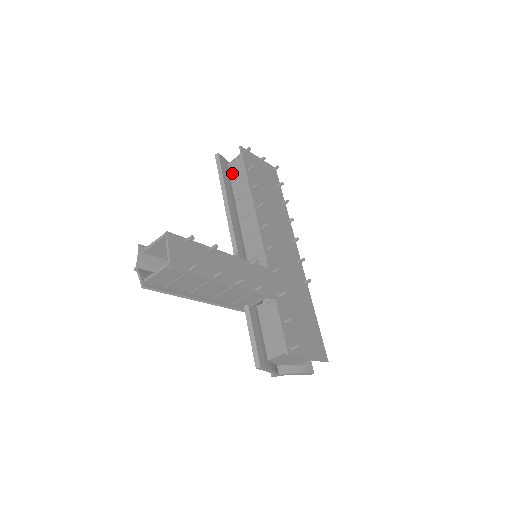
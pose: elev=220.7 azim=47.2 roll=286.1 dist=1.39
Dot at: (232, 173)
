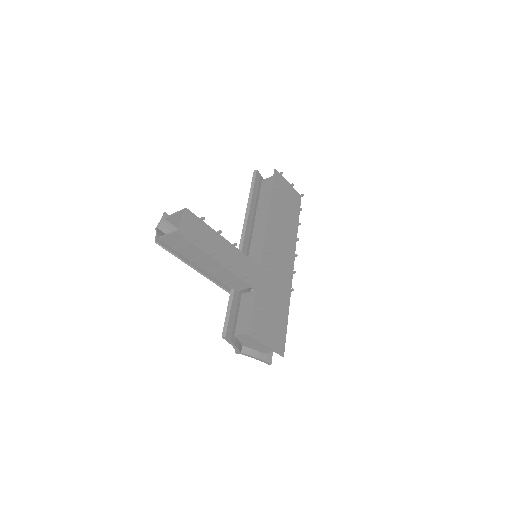
Dot at: (263, 188)
